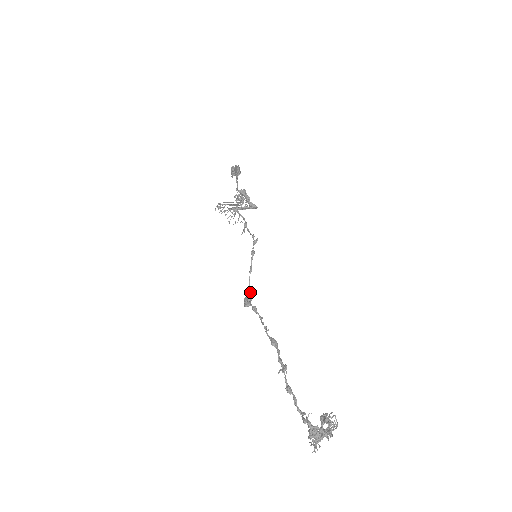
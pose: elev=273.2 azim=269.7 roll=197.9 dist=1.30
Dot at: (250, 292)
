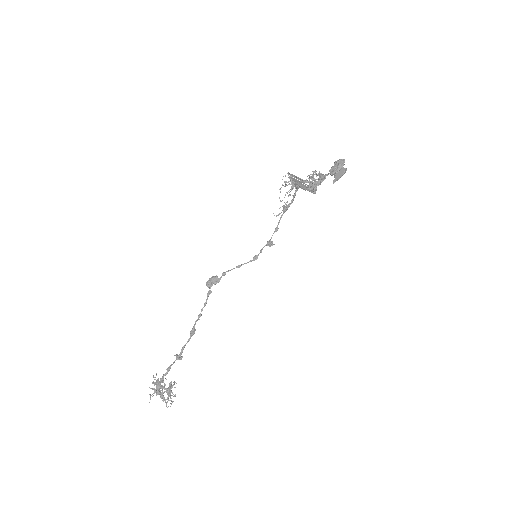
Dot at: (221, 277)
